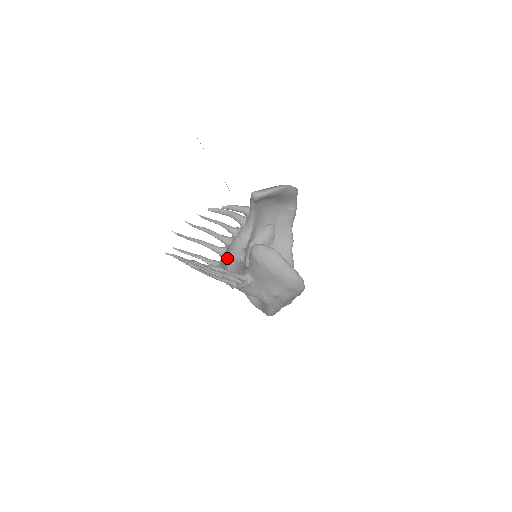
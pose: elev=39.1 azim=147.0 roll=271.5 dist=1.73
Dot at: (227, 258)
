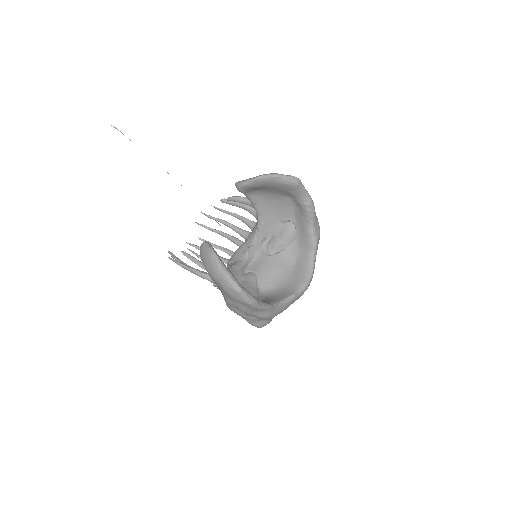
Dot at: (232, 255)
